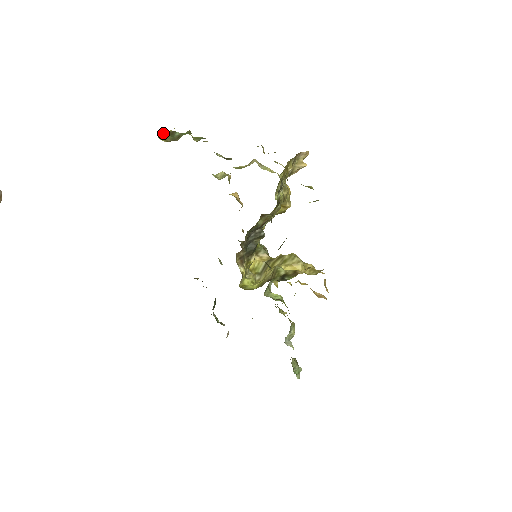
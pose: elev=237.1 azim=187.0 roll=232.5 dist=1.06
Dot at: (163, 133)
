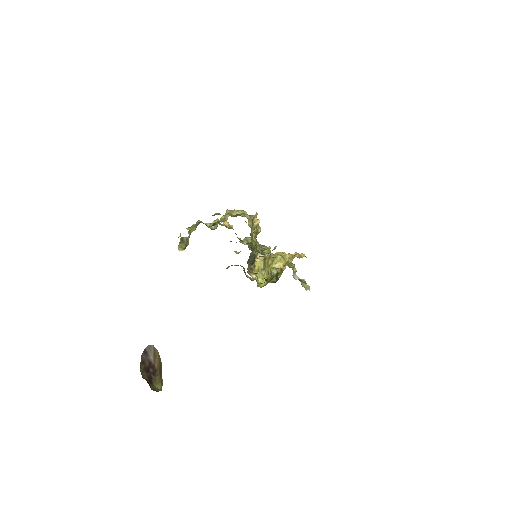
Dot at: (179, 244)
